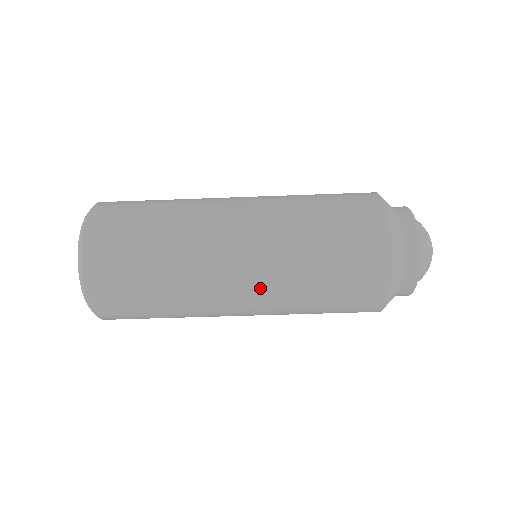
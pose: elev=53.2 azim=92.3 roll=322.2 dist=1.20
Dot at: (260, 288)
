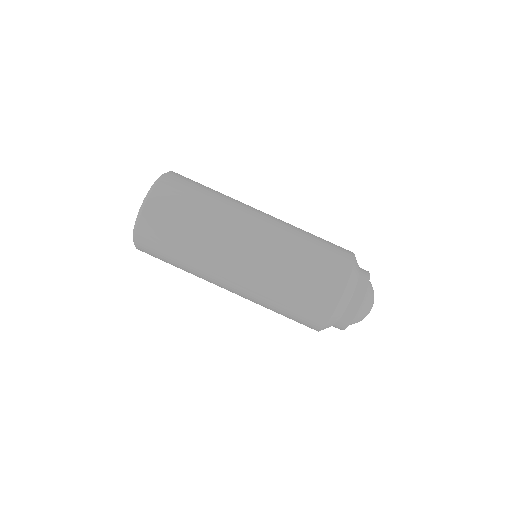
Dot at: (267, 238)
